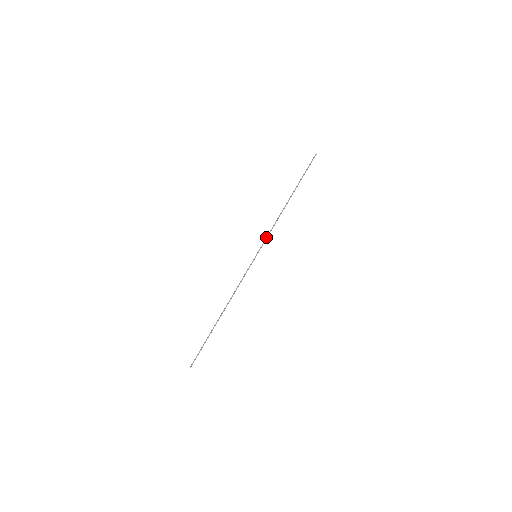
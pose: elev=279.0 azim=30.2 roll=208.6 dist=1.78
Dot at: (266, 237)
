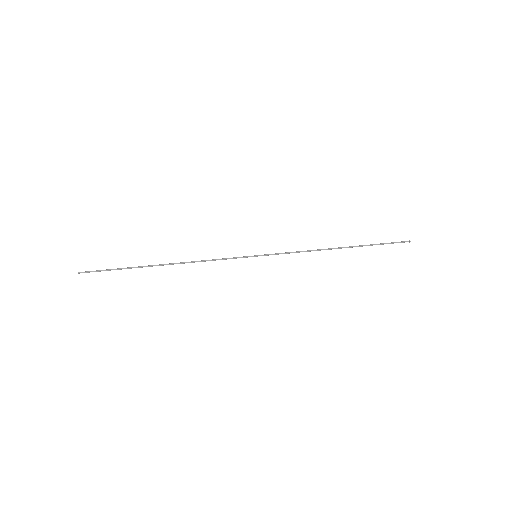
Dot at: occluded
